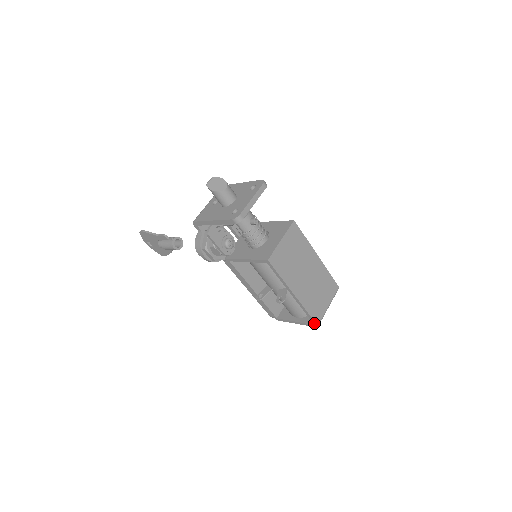
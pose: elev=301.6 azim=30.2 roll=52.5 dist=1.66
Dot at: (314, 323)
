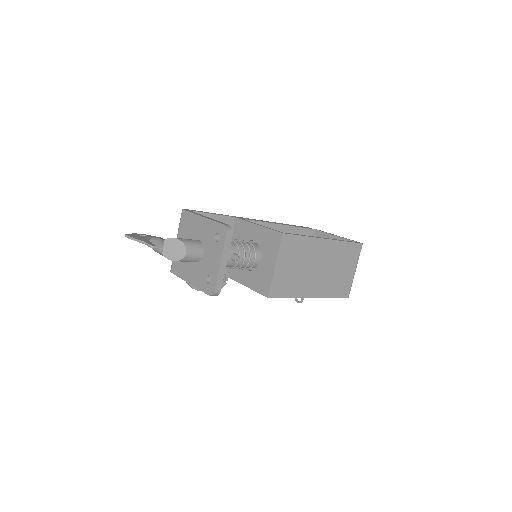
Dot at: (343, 297)
